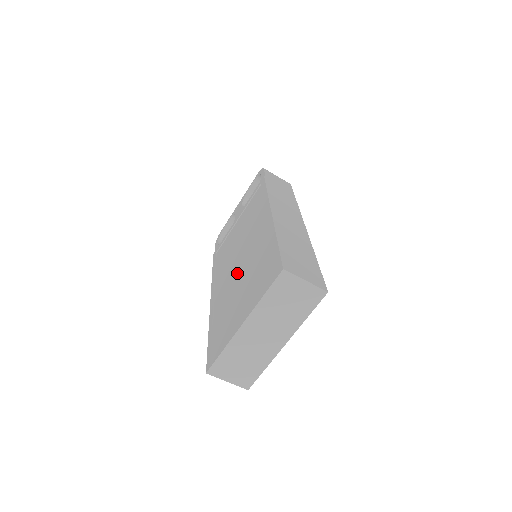
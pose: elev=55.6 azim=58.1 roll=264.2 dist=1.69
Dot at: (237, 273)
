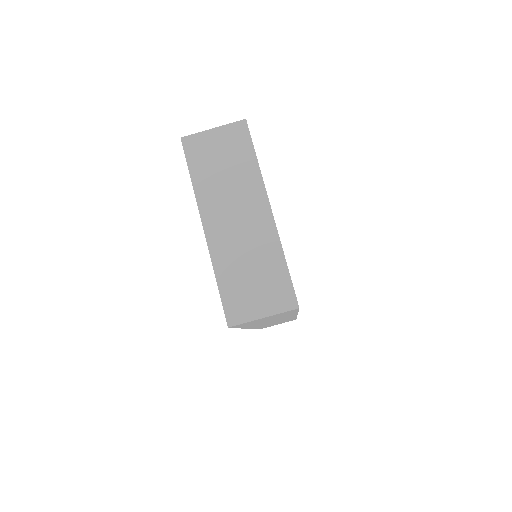
Dot at: occluded
